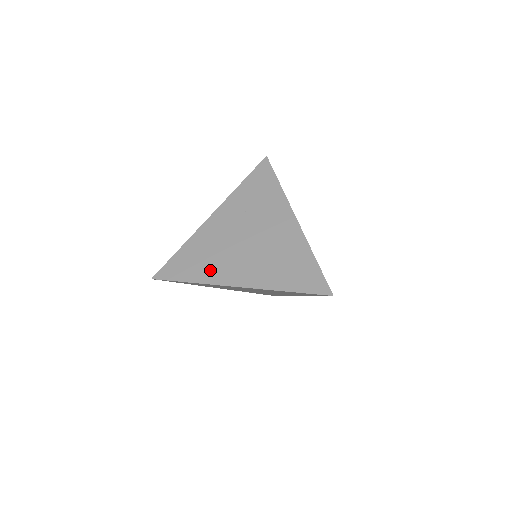
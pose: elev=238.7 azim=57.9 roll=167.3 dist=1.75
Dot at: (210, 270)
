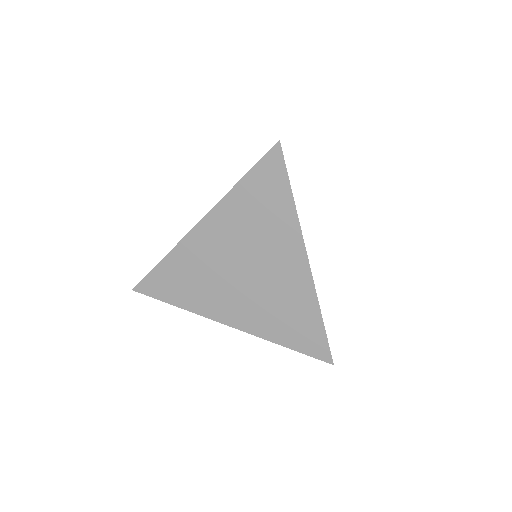
Dot at: occluded
